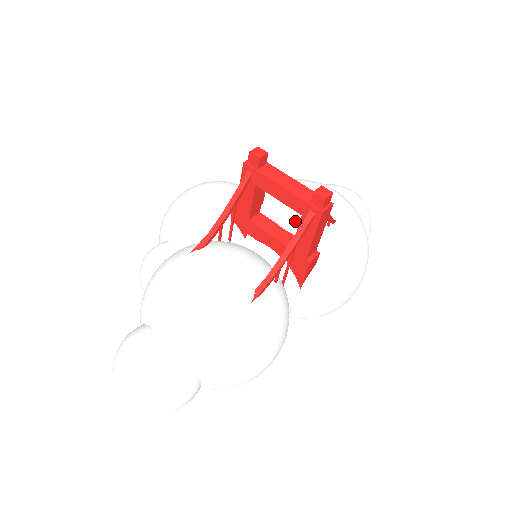
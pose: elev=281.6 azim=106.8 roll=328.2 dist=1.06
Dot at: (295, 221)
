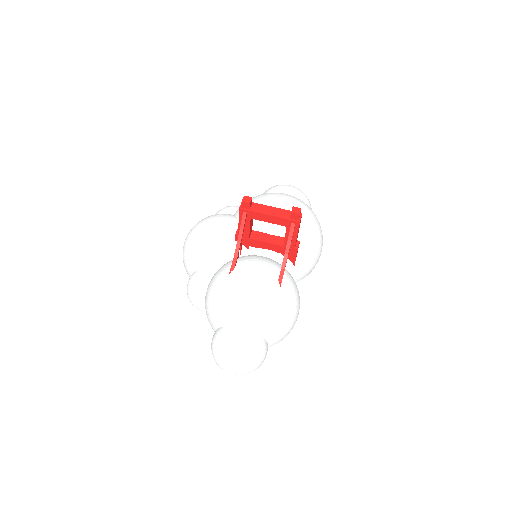
Dot at: (276, 227)
